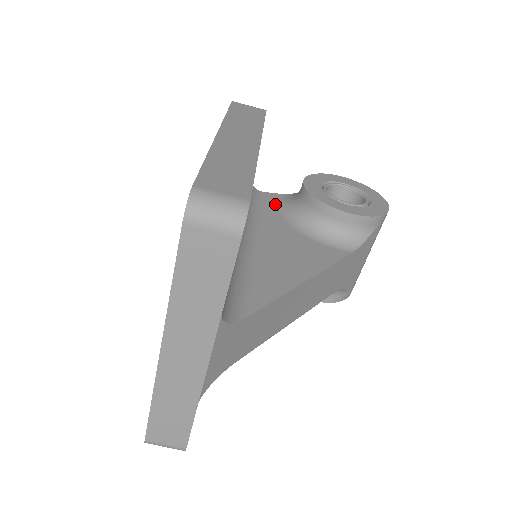
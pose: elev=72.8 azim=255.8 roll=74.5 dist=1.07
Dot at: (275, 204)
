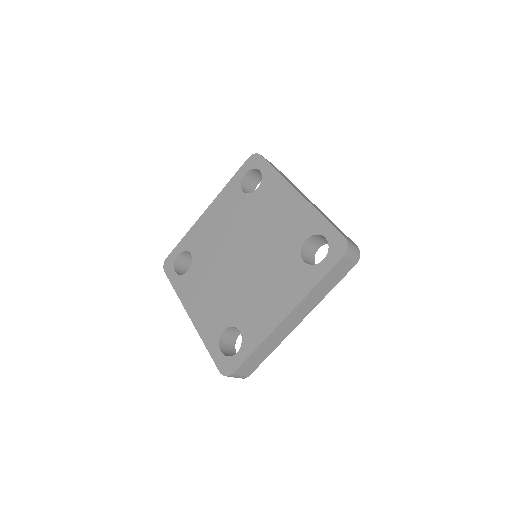
Dot at: occluded
